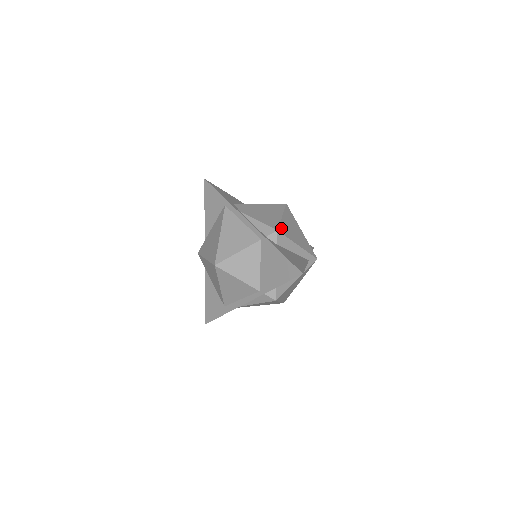
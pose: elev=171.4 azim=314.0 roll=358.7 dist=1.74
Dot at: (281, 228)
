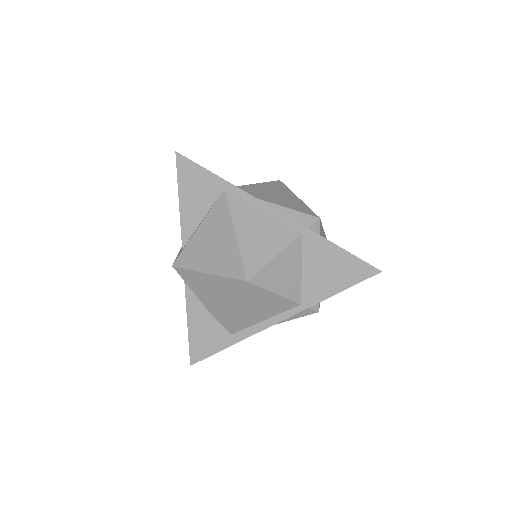
Dot at: occluded
